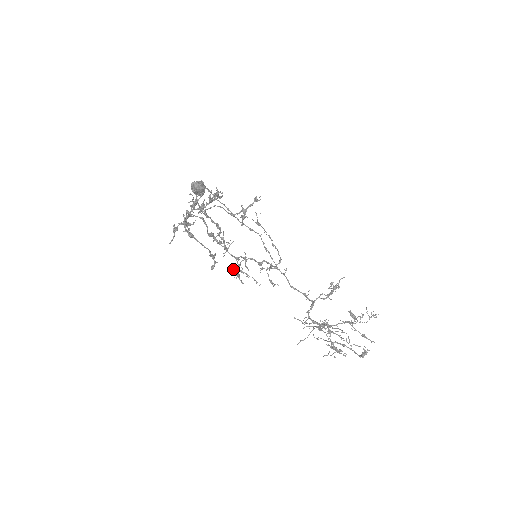
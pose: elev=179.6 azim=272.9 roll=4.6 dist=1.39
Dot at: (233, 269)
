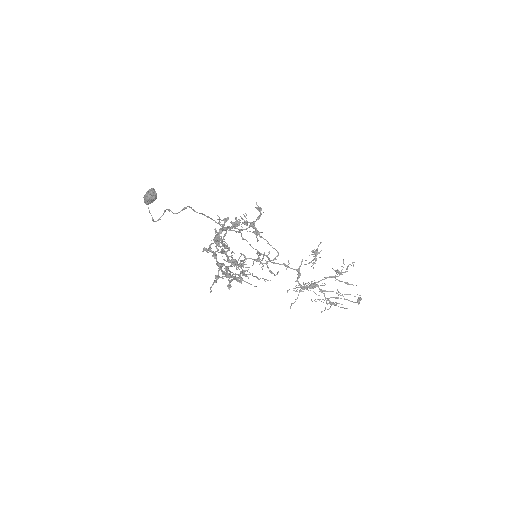
Dot at: occluded
